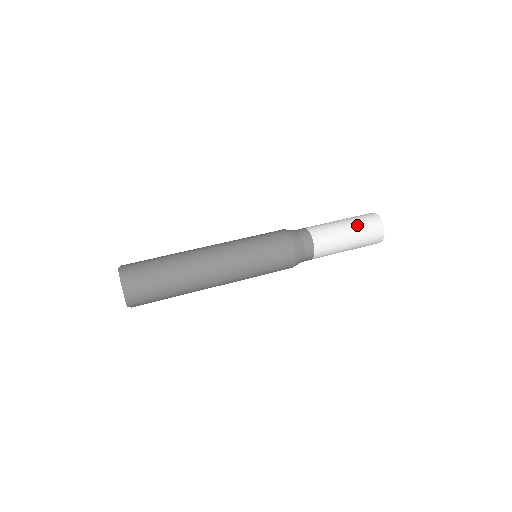
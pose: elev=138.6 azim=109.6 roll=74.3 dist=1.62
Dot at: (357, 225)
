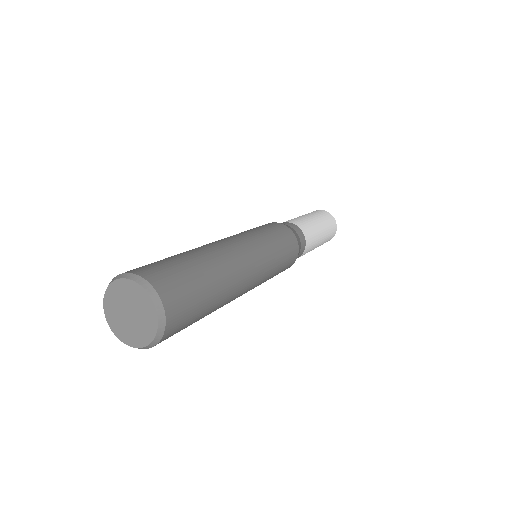
Dot at: (319, 217)
